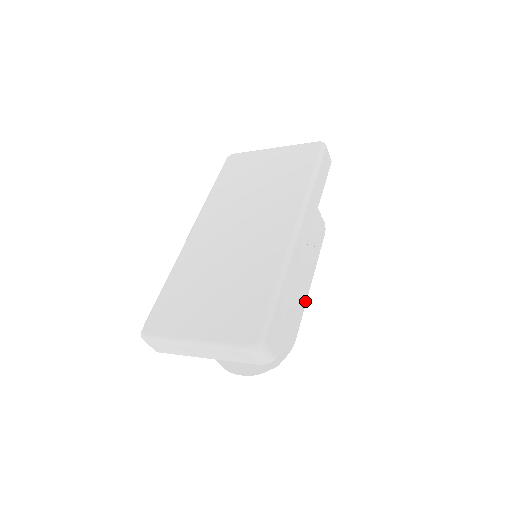
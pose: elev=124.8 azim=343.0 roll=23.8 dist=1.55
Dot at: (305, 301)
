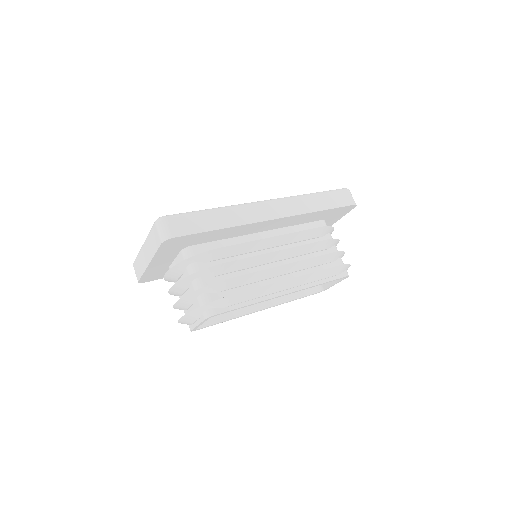
Dot at: (271, 284)
